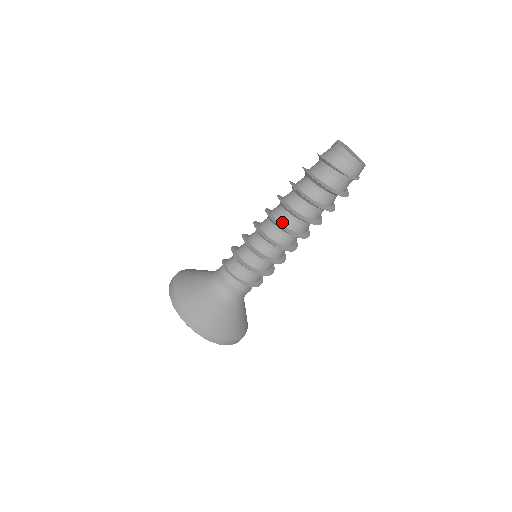
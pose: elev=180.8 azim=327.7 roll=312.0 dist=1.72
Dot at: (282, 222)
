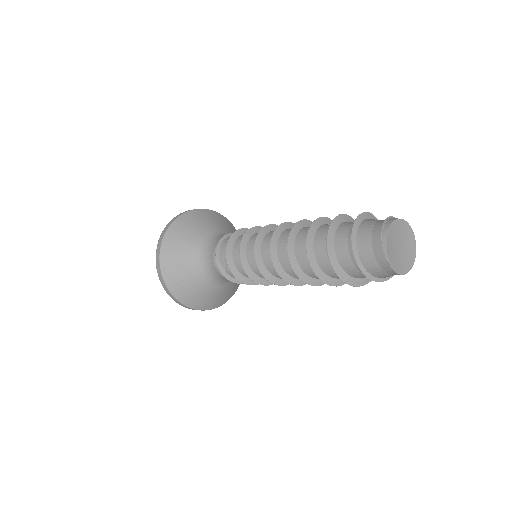
Dot at: (289, 273)
